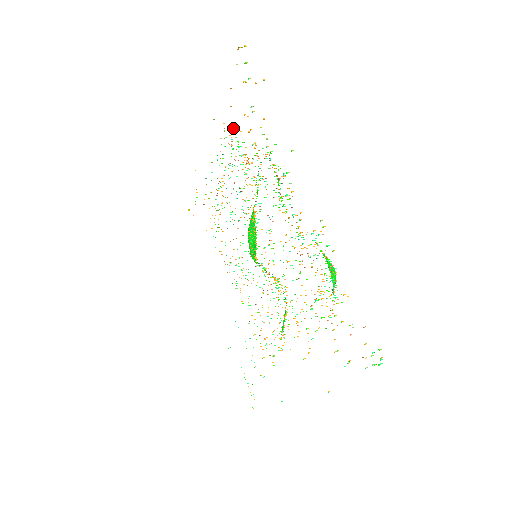
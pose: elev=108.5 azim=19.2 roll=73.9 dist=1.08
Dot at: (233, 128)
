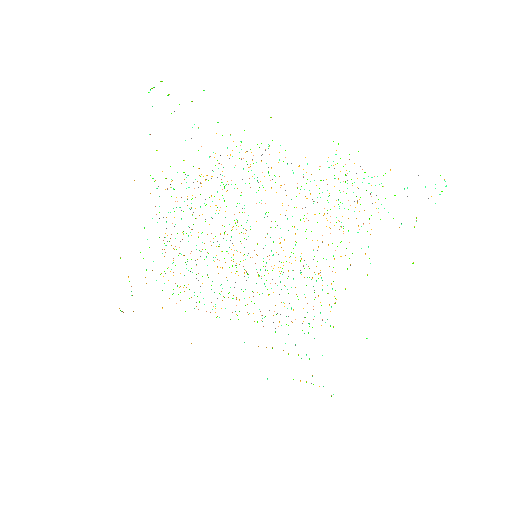
Dot at: (170, 166)
